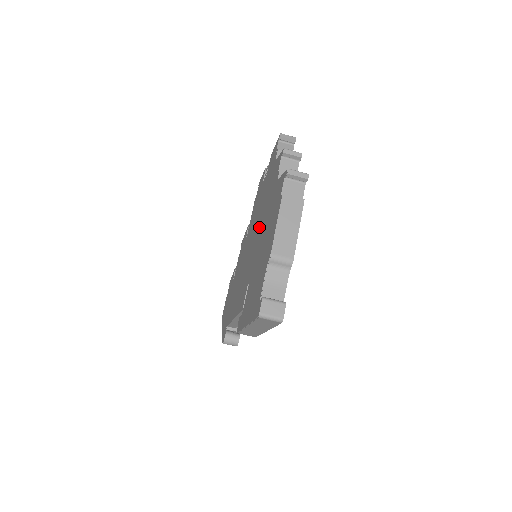
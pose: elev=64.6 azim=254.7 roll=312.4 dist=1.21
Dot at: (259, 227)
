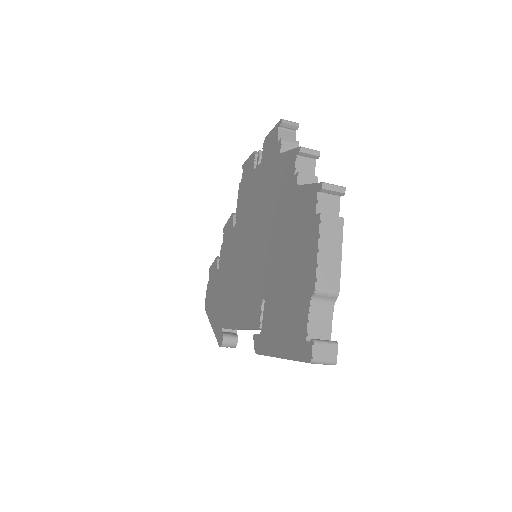
Dot at: (267, 231)
